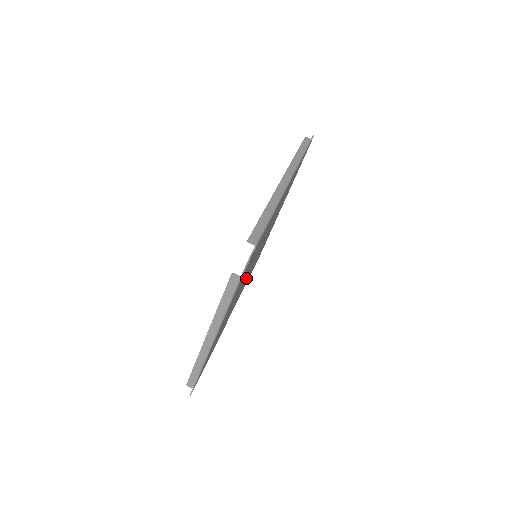
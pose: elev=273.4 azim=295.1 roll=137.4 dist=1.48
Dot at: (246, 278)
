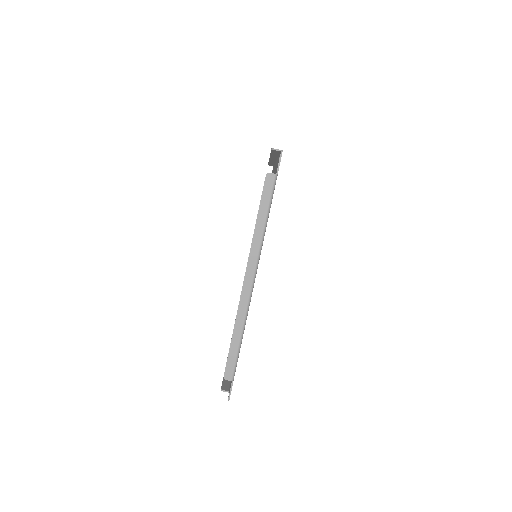
Dot at: occluded
